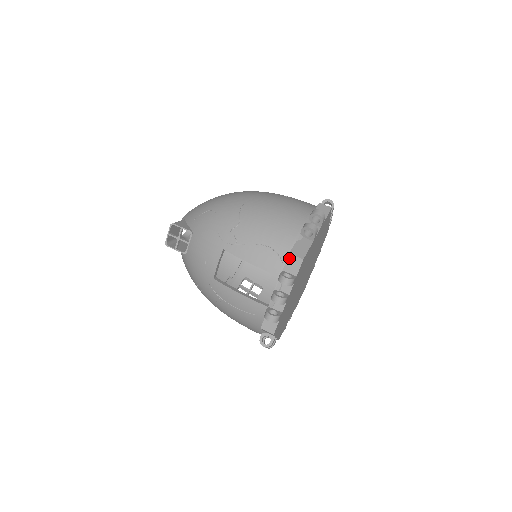
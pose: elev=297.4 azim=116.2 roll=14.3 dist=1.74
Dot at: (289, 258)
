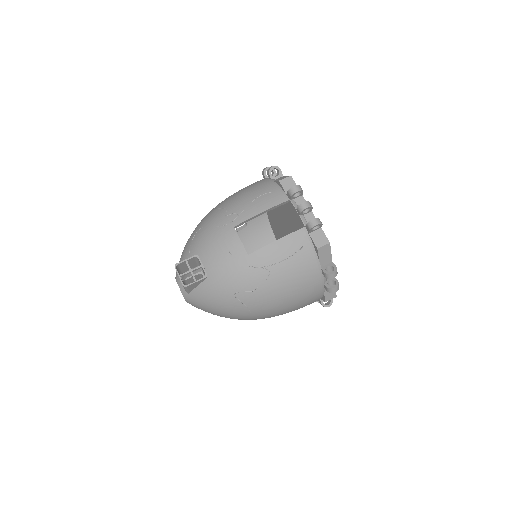
Dot at: (282, 184)
